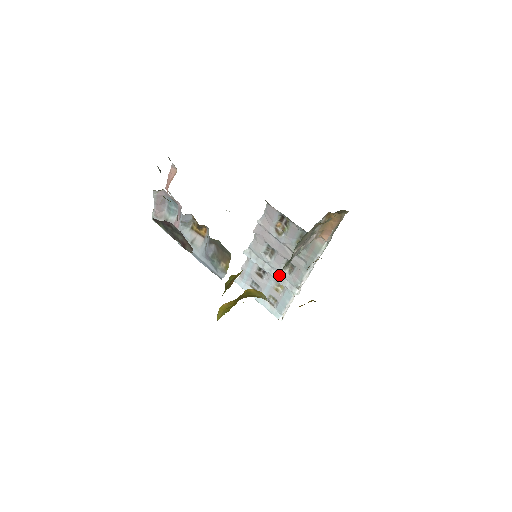
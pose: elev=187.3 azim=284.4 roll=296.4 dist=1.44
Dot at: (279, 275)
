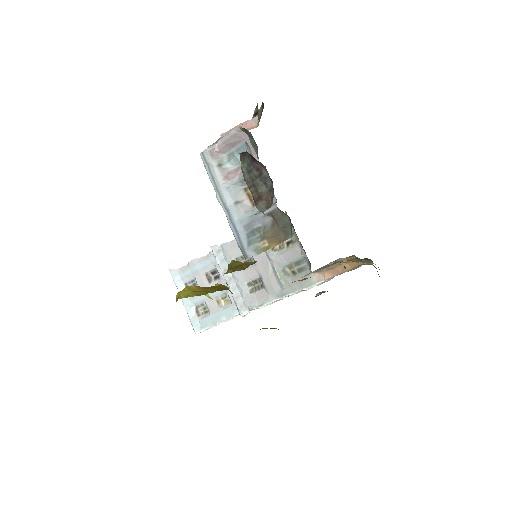
Dot at: (237, 288)
